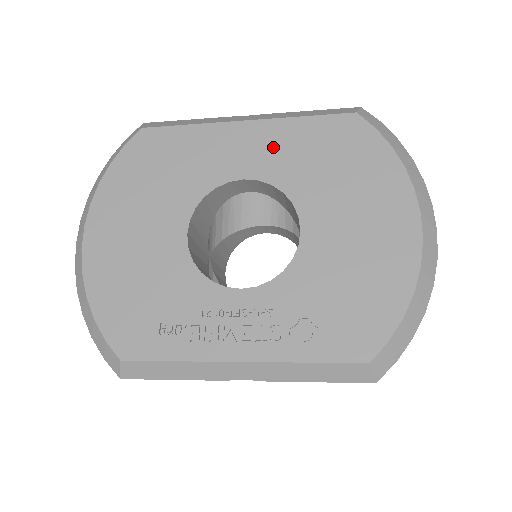
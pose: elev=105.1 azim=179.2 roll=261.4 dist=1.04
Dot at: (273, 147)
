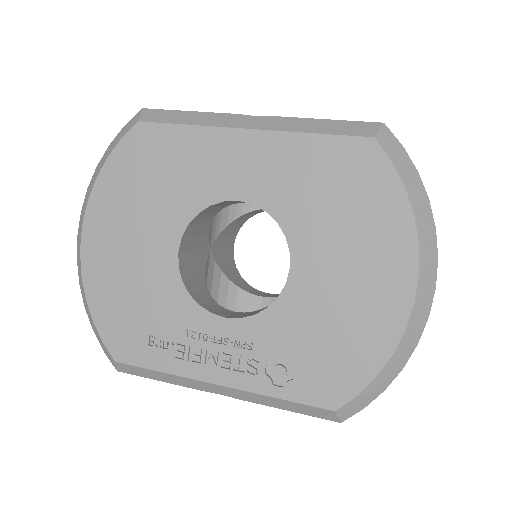
Dot at: (274, 167)
